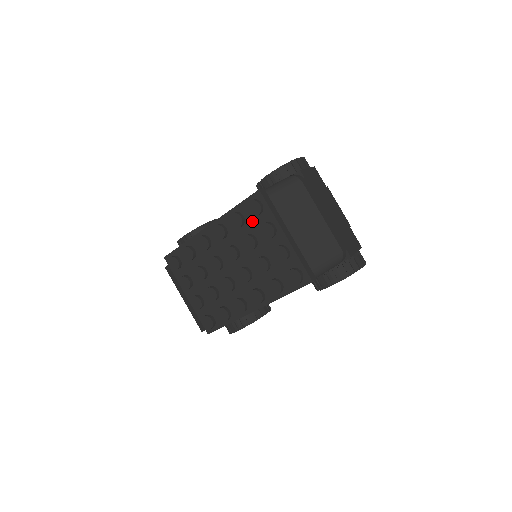
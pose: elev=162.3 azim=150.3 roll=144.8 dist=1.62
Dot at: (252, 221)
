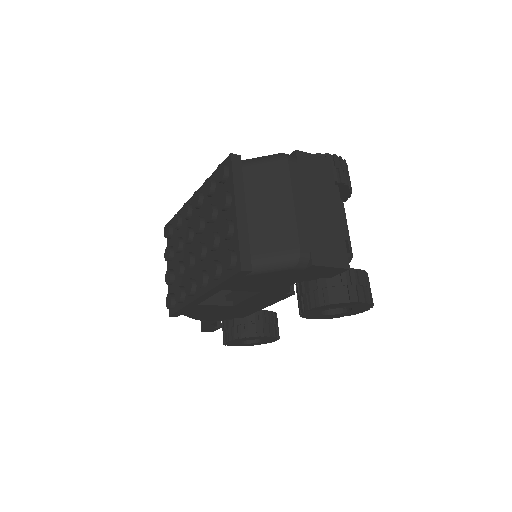
Dot at: (219, 190)
